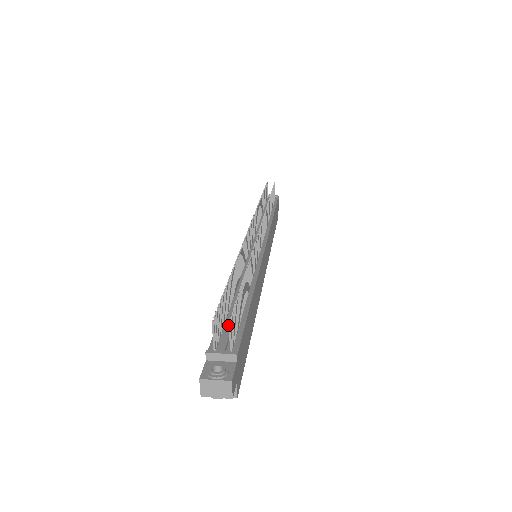
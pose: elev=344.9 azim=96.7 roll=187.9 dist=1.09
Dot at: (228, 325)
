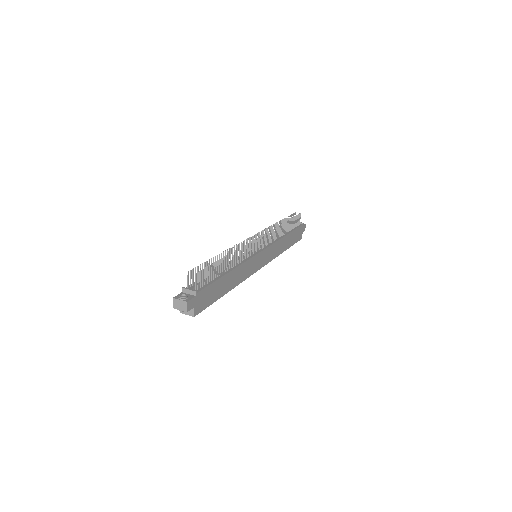
Dot at: occluded
